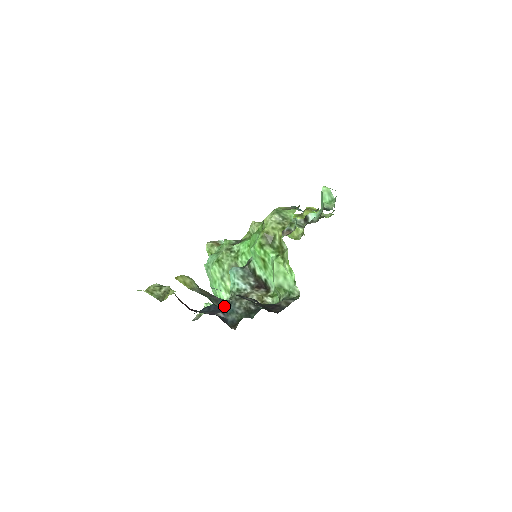
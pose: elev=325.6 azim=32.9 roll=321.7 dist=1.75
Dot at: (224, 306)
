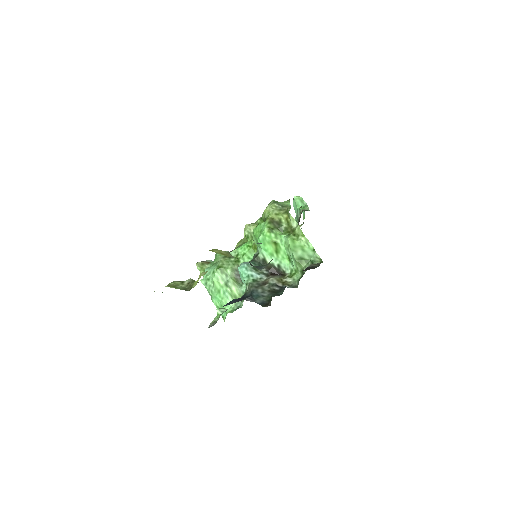
Dot at: (245, 297)
